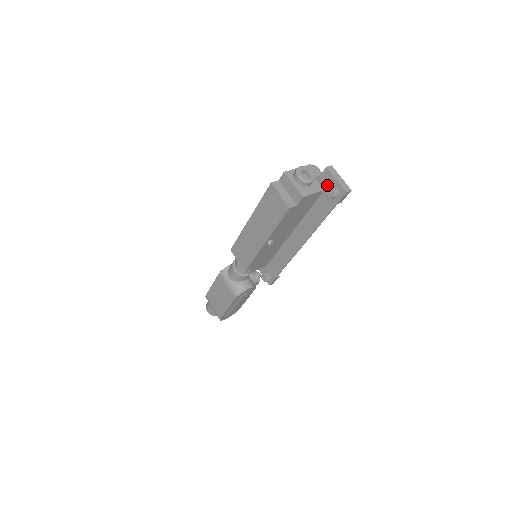
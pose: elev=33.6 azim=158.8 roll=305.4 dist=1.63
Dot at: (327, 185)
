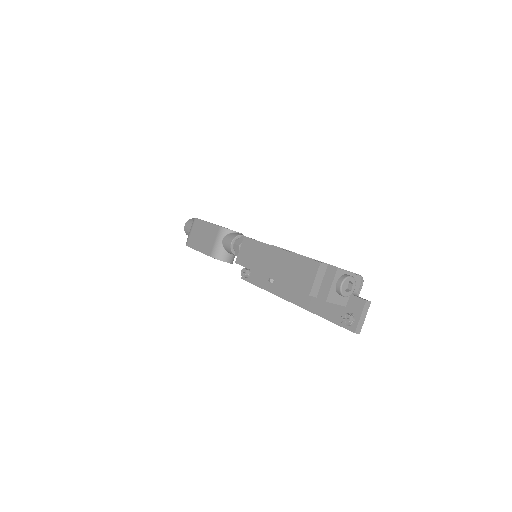
Dot at: (351, 308)
